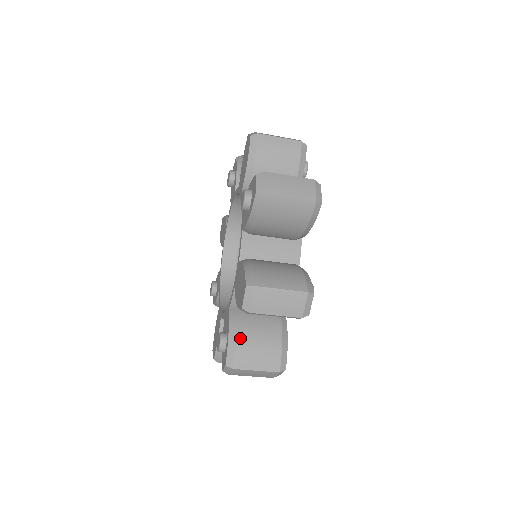
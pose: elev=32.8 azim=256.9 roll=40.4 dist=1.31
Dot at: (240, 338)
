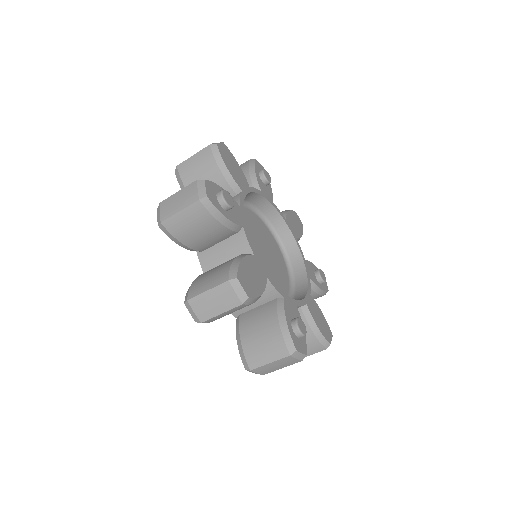
Dot at: occluded
